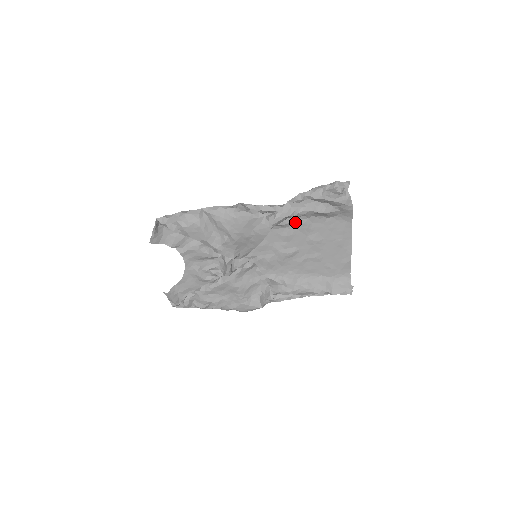
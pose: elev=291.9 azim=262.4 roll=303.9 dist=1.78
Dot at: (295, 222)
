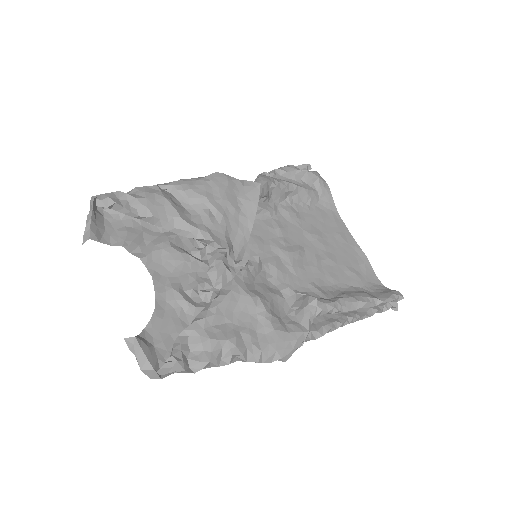
Dot at: (279, 211)
